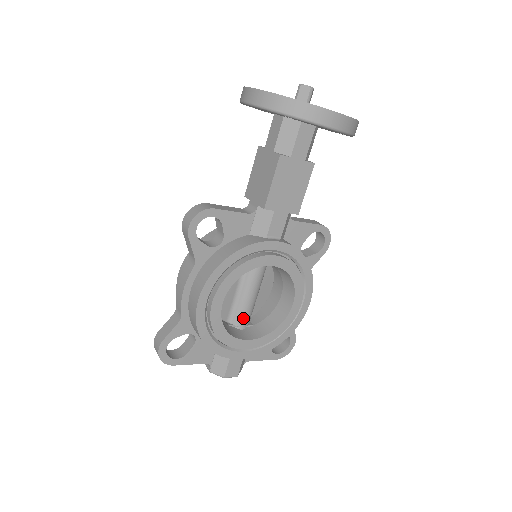
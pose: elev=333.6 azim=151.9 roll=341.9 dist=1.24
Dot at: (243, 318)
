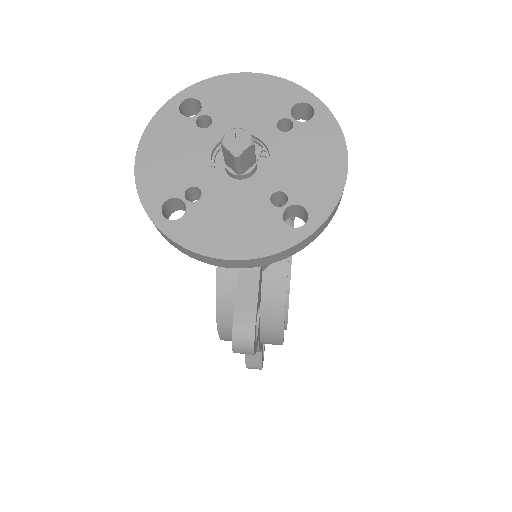
Dot at: occluded
